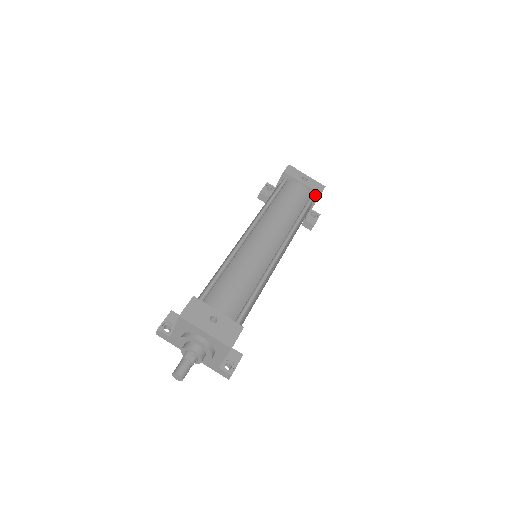
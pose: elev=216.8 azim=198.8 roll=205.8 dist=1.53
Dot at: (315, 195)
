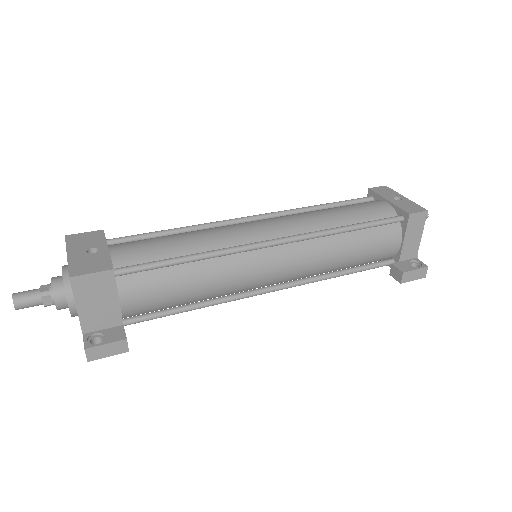
Dot at: (403, 217)
